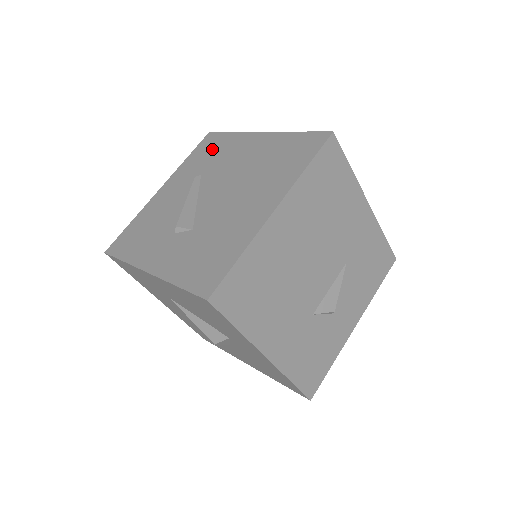
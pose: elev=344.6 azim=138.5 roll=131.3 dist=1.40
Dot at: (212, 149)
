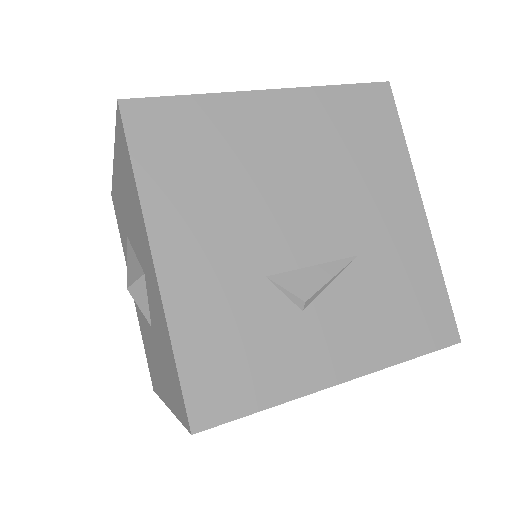
Dot at: occluded
